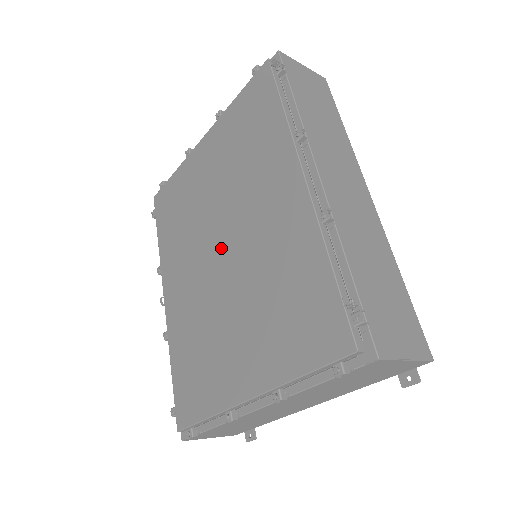
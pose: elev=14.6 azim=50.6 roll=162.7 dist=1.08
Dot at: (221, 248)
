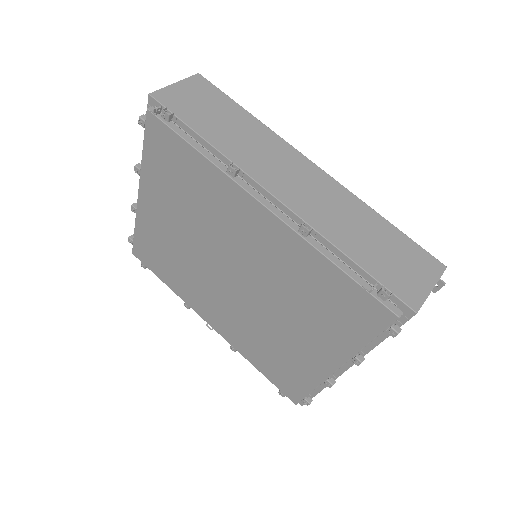
Dot at: (230, 277)
